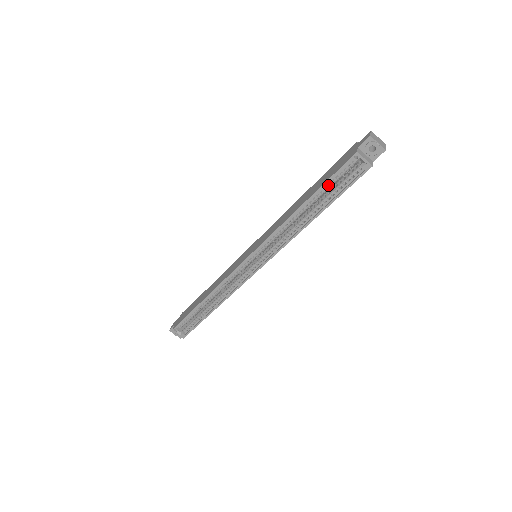
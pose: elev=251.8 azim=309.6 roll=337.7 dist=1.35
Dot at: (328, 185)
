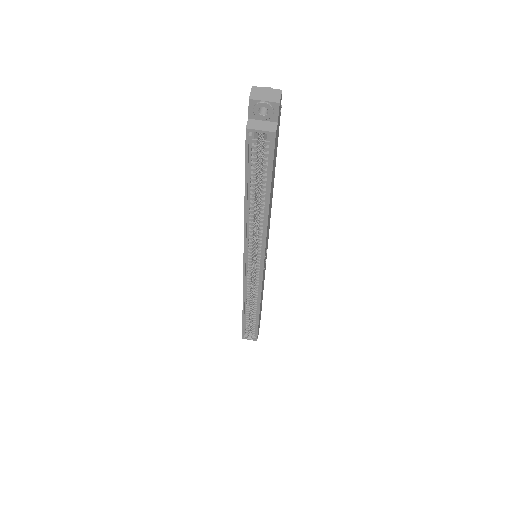
Dot at: (252, 173)
